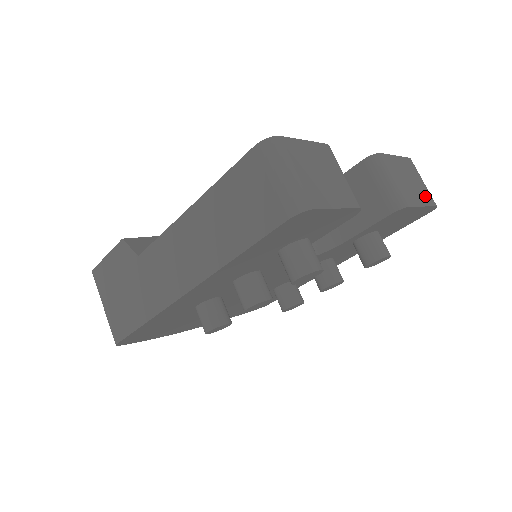
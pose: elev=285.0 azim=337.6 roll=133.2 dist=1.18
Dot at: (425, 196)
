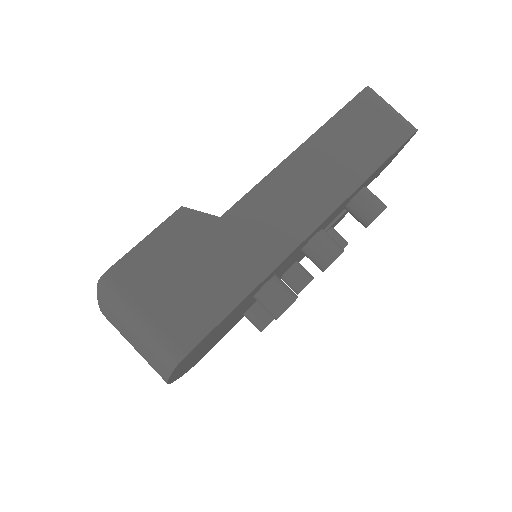
Dot at: occluded
